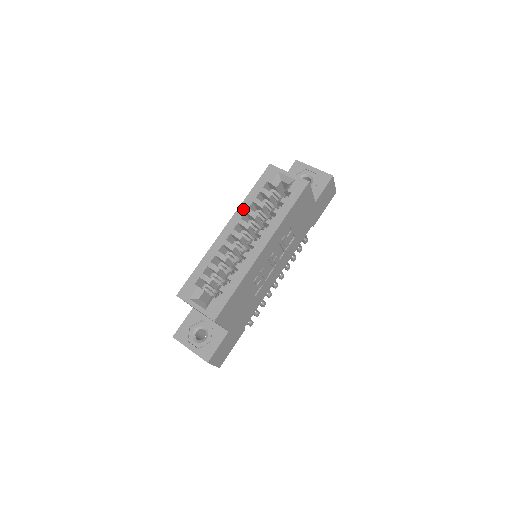
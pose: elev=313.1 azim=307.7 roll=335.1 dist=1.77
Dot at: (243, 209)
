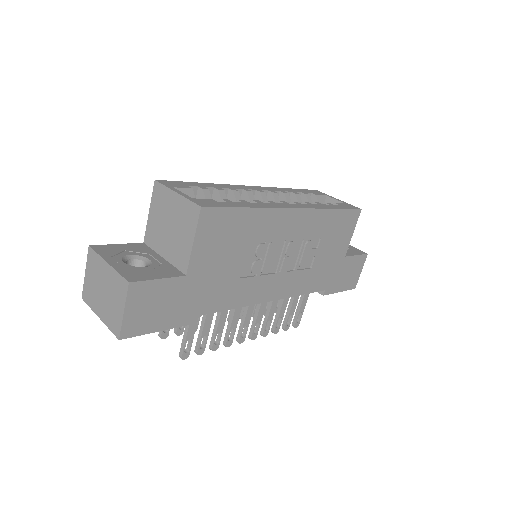
Dot at: (278, 189)
